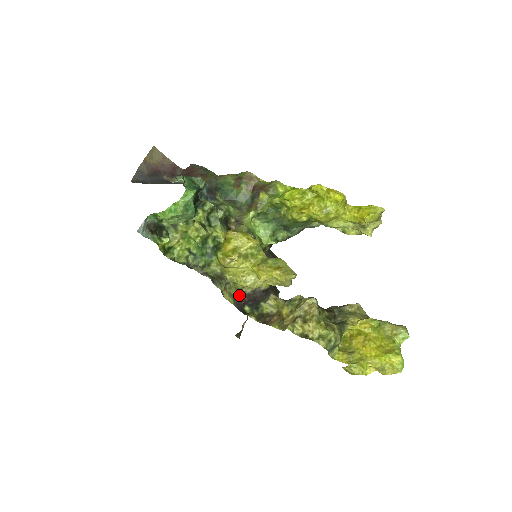
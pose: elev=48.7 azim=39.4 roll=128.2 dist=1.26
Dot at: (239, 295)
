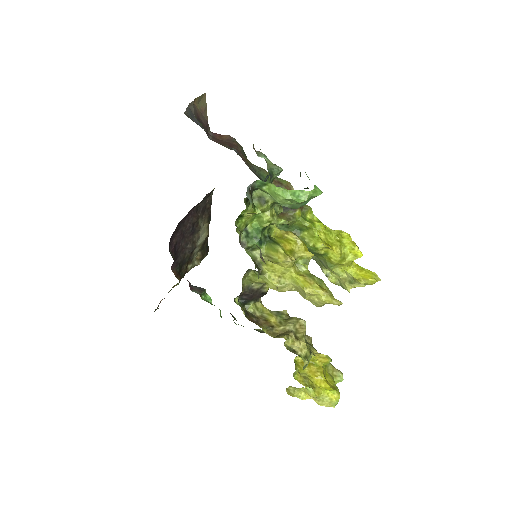
Dot at: (245, 286)
